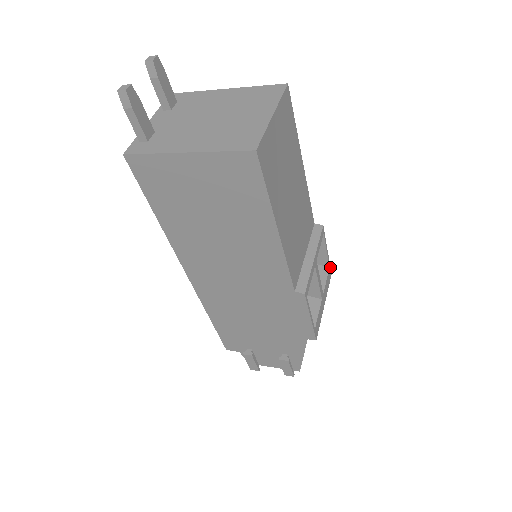
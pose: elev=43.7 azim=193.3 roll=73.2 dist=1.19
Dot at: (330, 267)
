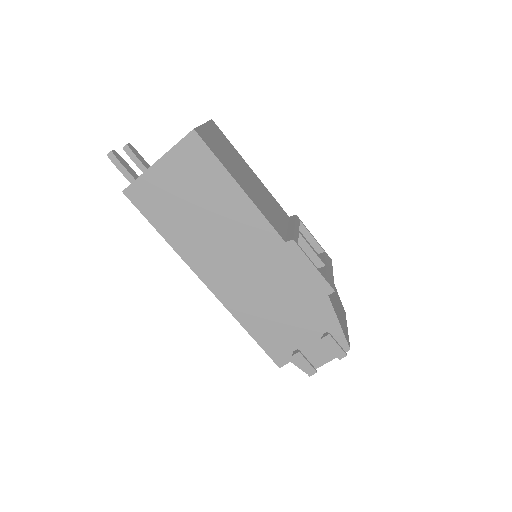
Dot at: (326, 253)
